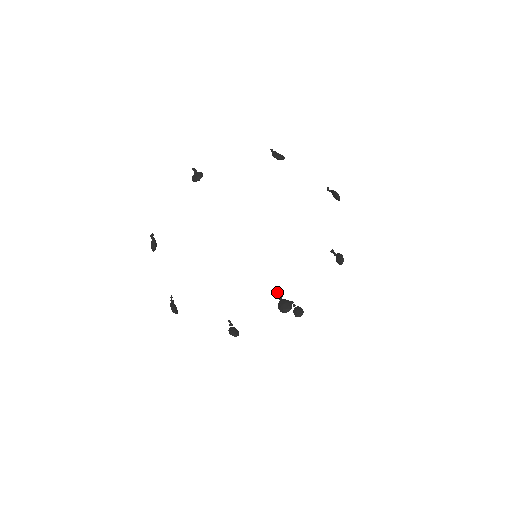
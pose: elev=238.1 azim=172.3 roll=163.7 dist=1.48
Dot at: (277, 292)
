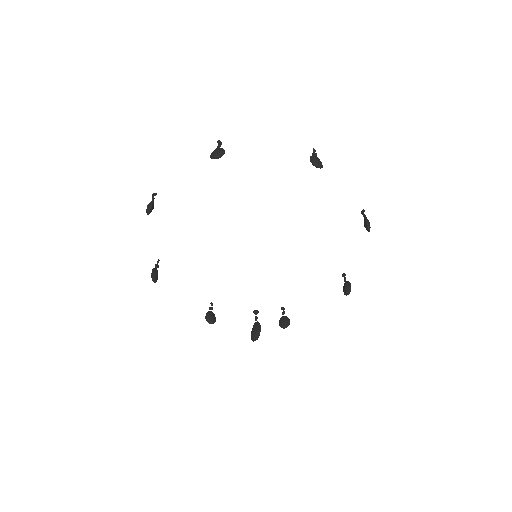
Dot at: (254, 312)
